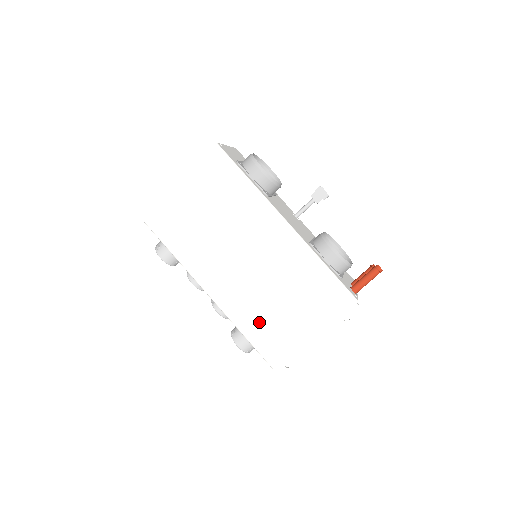
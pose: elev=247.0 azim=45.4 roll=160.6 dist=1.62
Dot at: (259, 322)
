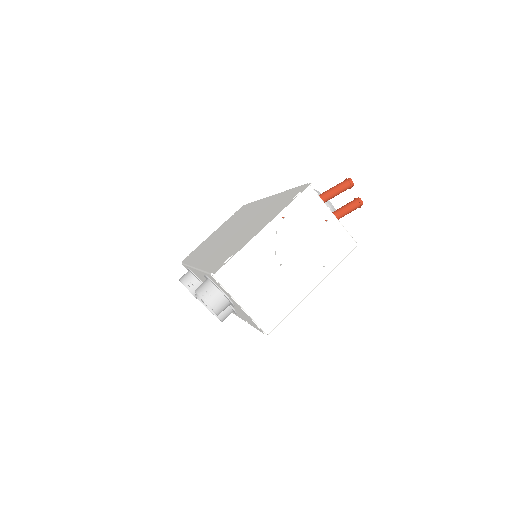
Dot at: (220, 253)
